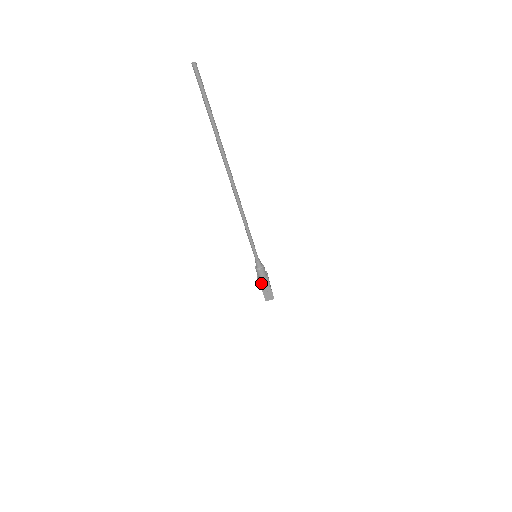
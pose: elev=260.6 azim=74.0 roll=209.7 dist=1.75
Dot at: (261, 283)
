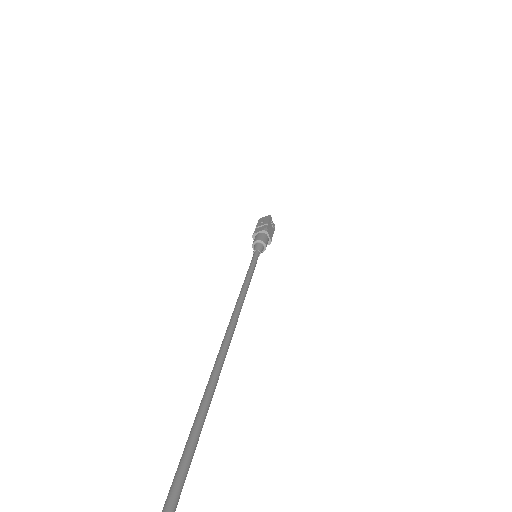
Dot at: occluded
